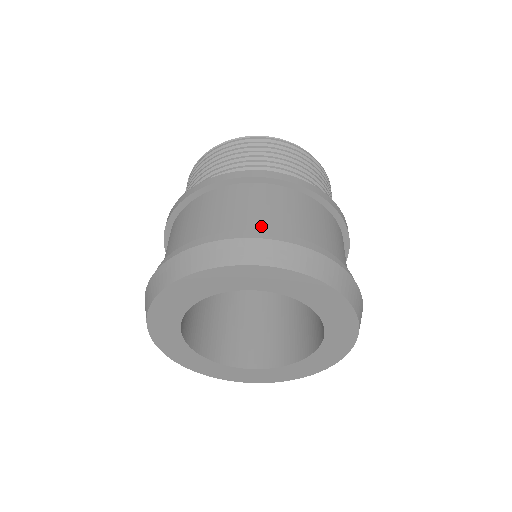
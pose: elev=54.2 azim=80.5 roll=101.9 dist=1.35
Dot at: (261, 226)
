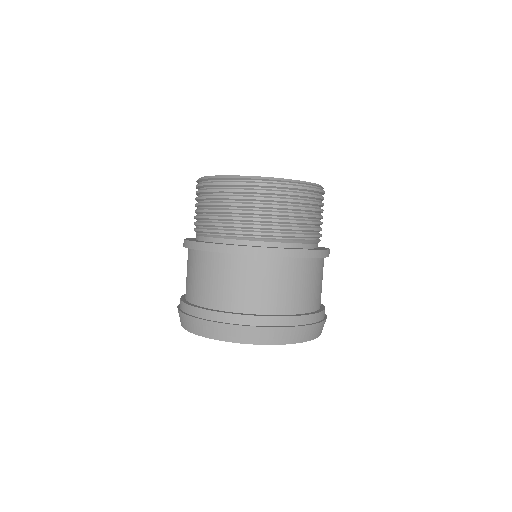
Dot at: (283, 305)
